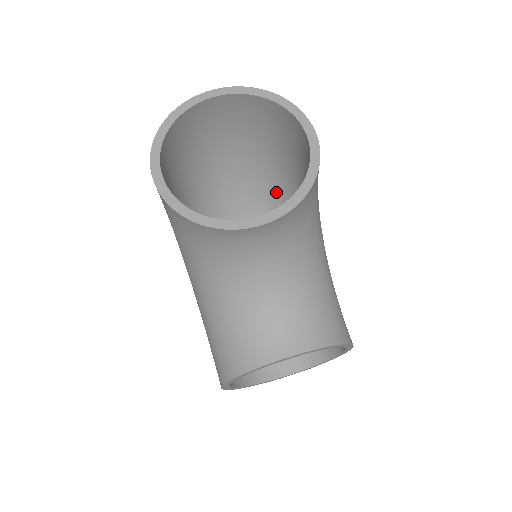
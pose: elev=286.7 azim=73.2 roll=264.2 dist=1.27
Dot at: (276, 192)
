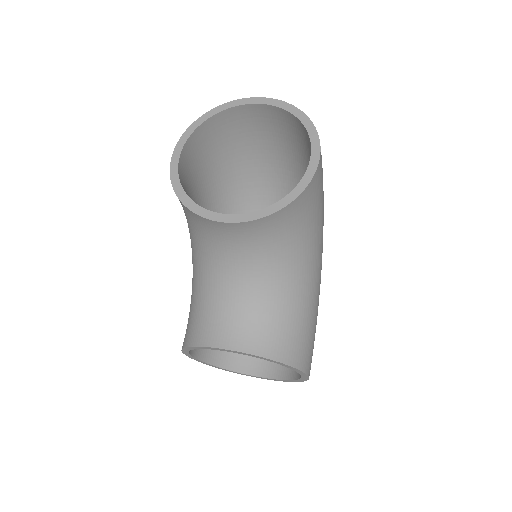
Dot at: occluded
